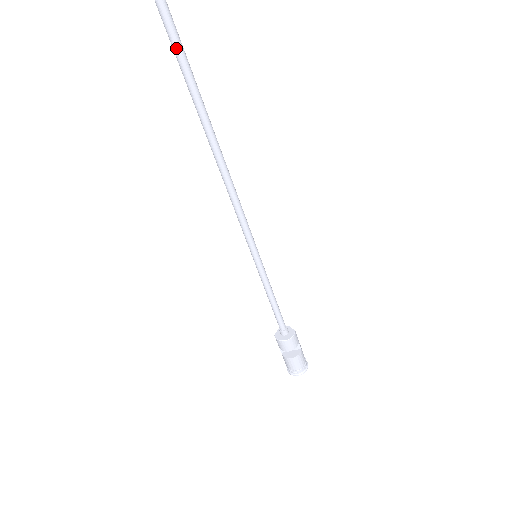
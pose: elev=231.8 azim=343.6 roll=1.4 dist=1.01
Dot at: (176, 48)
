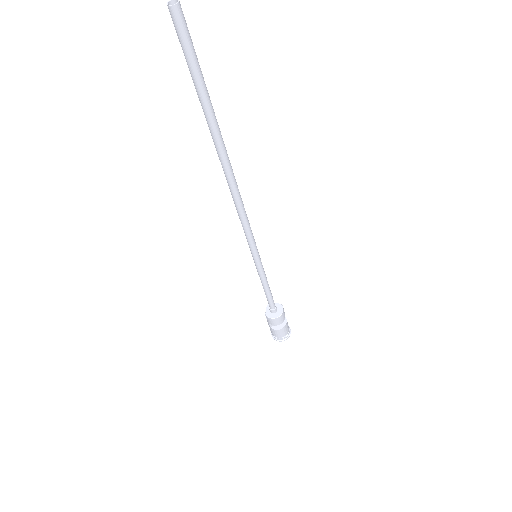
Dot at: (201, 85)
